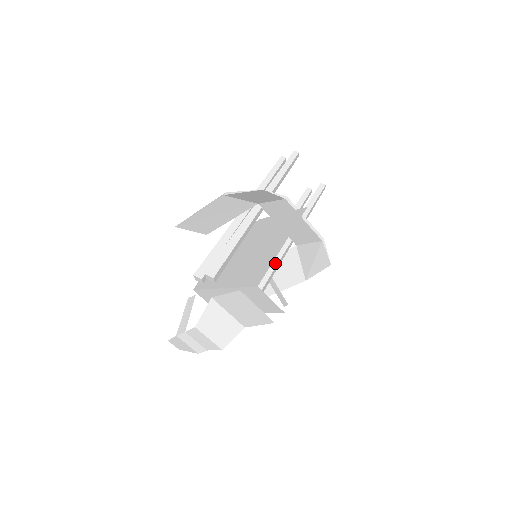
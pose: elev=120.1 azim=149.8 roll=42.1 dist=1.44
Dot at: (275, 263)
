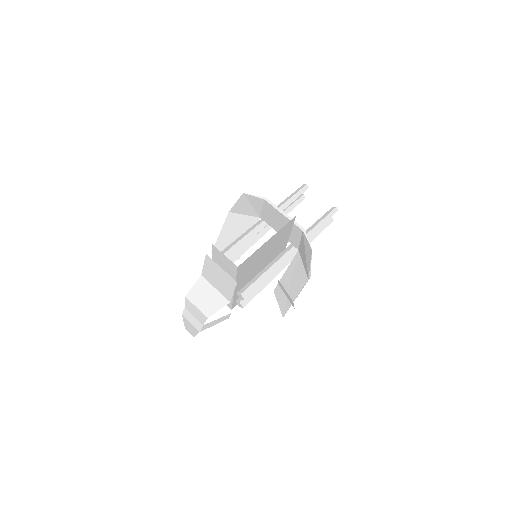
Dot at: (274, 262)
